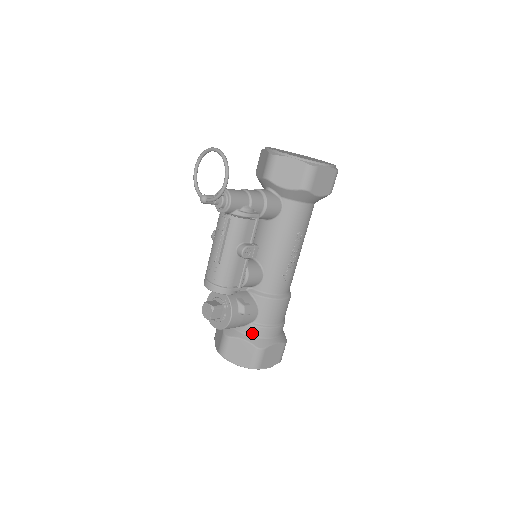
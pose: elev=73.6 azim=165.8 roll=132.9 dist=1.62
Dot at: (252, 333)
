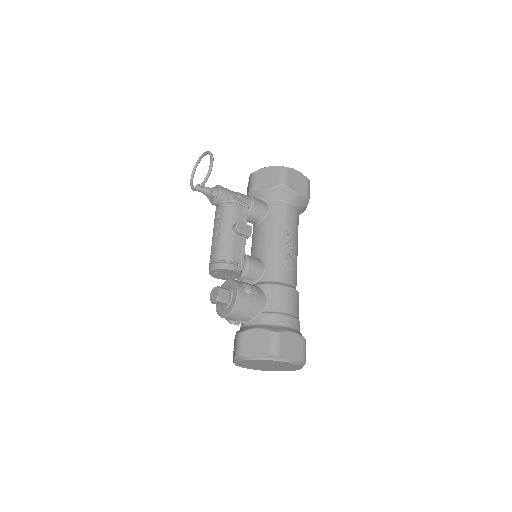
Dot at: (265, 321)
